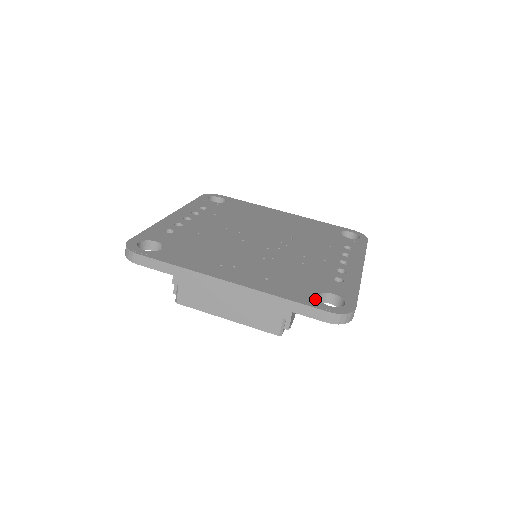
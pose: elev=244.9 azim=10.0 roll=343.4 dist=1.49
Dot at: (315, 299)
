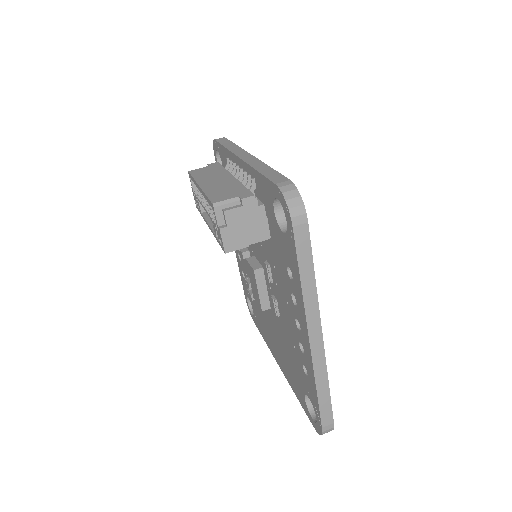
Dot at: occluded
